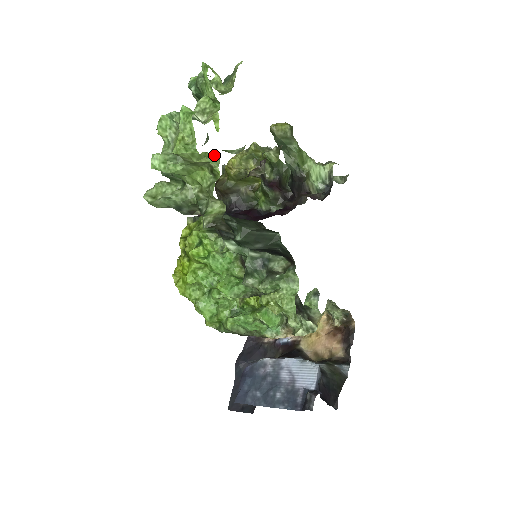
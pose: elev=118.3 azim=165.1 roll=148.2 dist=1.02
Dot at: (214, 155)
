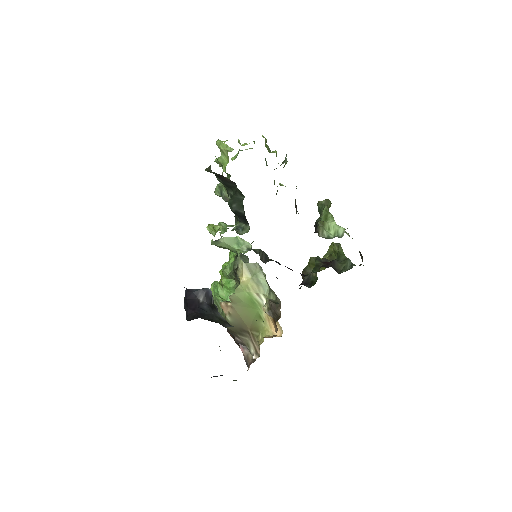
Dot at: (232, 149)
